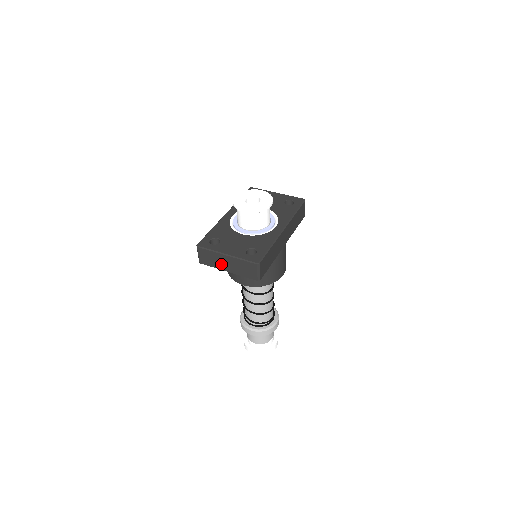
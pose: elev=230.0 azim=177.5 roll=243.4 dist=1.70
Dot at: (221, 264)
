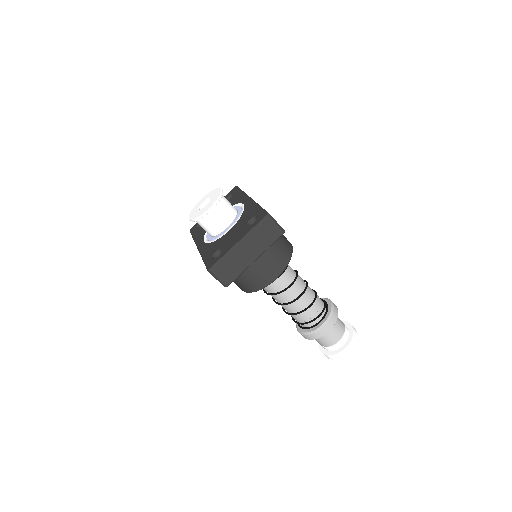
Dot at: (243, 260)
